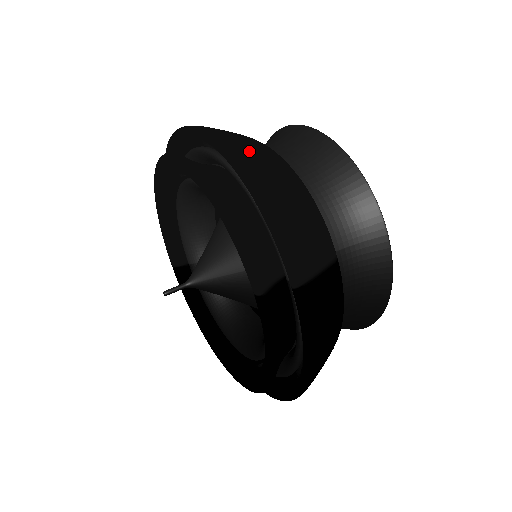
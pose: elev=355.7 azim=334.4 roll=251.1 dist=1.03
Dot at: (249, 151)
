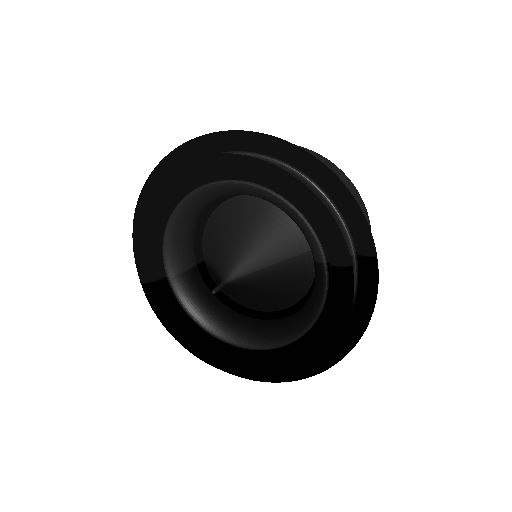
Dot at: occluded
